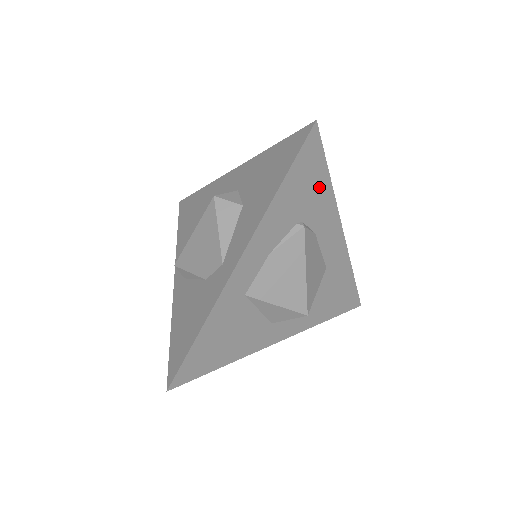
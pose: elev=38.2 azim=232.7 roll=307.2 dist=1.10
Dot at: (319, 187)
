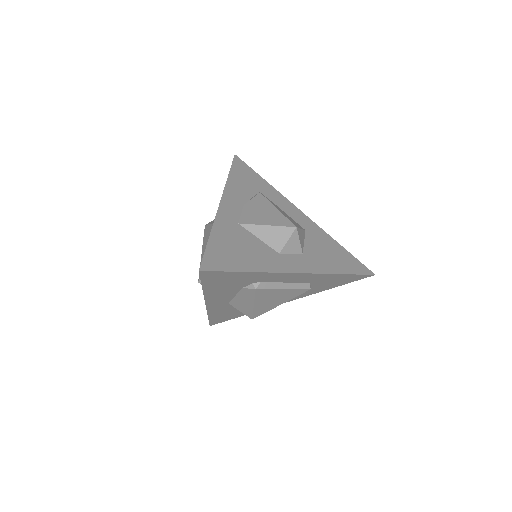
Dot at: (260, 182)
